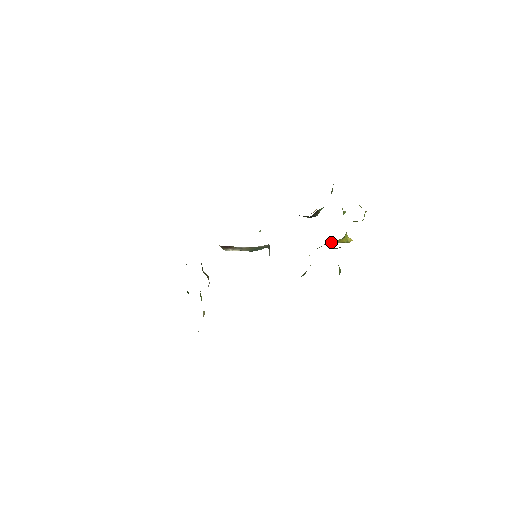
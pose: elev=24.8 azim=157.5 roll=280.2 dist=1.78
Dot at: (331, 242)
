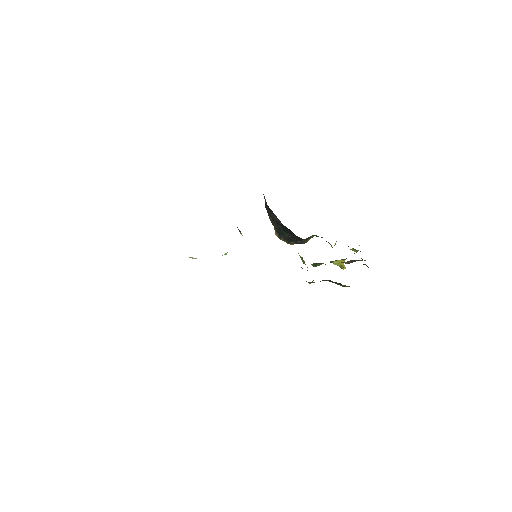
Dot at: (332, 262)
